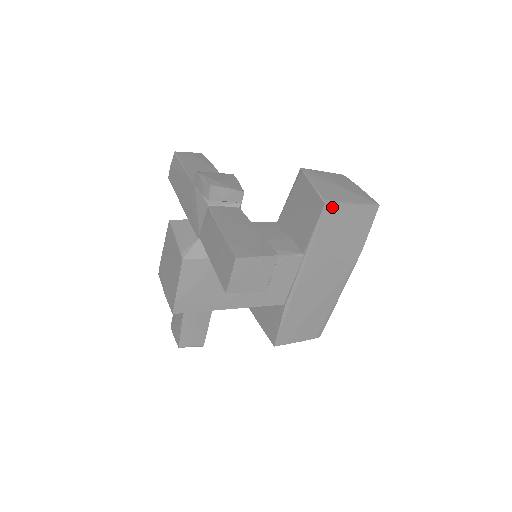
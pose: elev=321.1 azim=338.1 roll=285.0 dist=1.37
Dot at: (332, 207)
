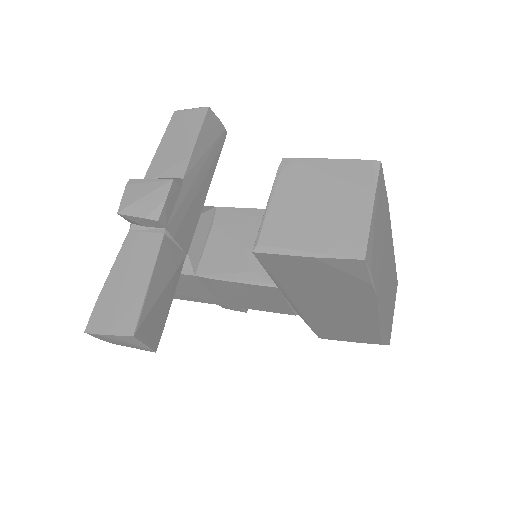
Dot at: (269, 256)
